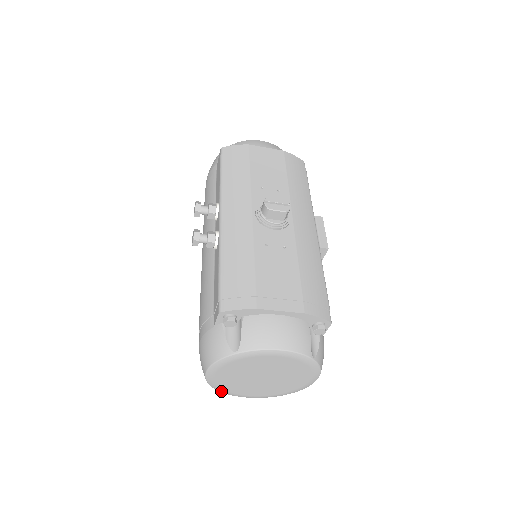
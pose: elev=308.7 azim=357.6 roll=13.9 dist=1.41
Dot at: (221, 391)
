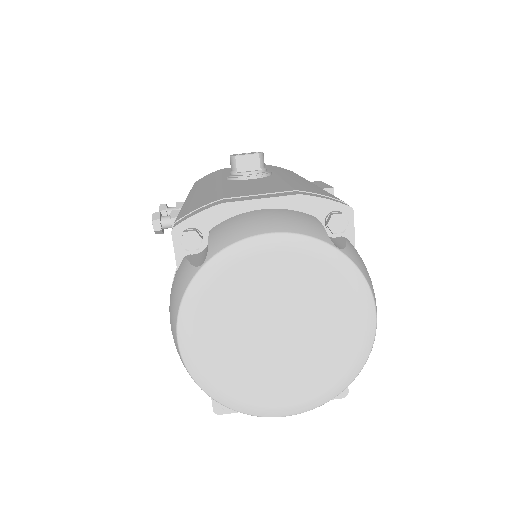
Dot at: (226, 403)
